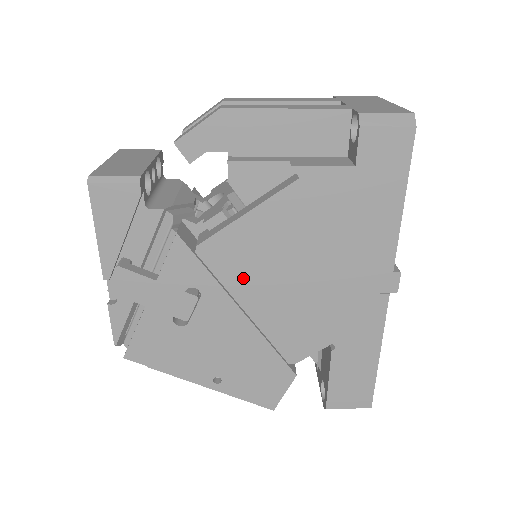
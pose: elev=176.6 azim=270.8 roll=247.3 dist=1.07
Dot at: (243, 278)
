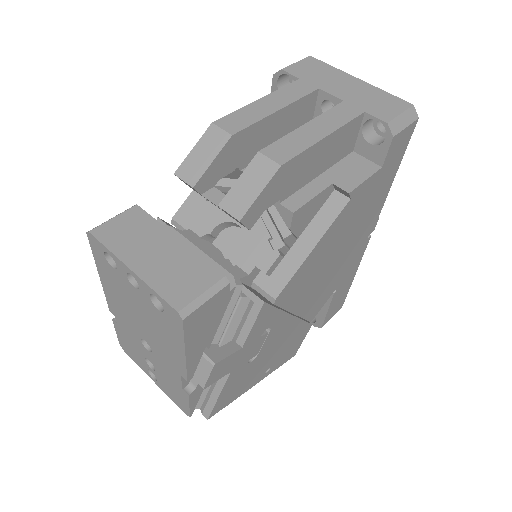
Dot at: (299, 294)
